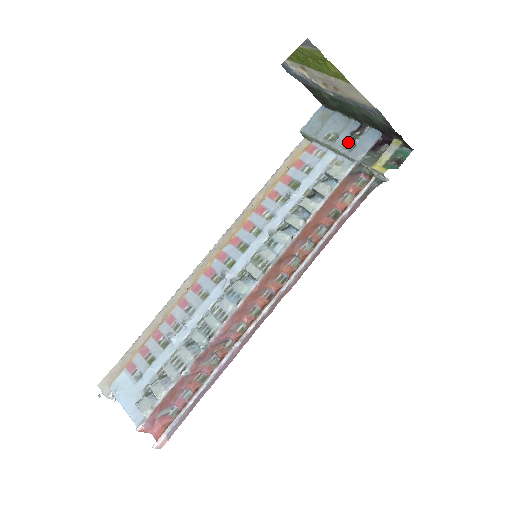
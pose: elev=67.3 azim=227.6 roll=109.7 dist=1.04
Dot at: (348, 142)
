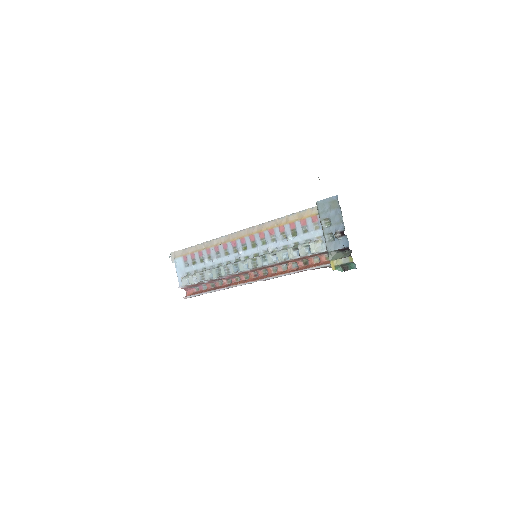
Dot at: (332, 234)
